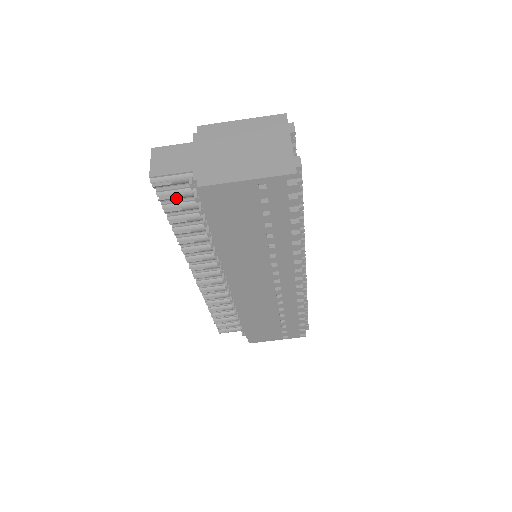
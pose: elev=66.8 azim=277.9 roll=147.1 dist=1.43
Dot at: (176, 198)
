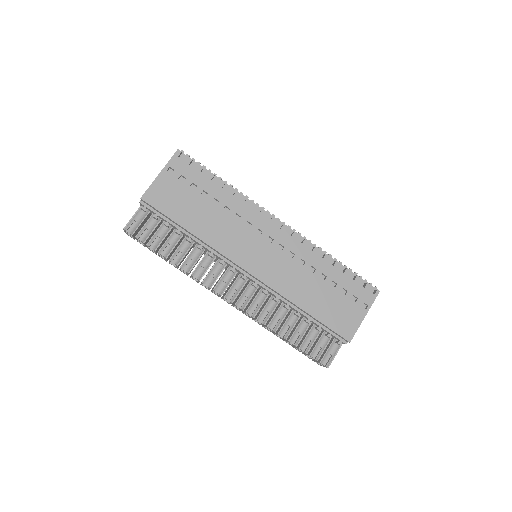
Dot at: (149, 231)
